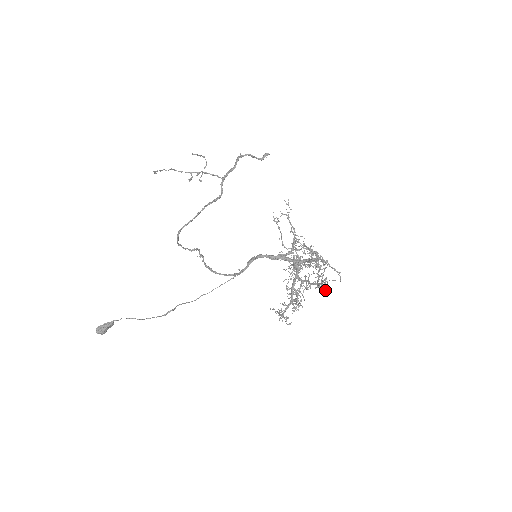
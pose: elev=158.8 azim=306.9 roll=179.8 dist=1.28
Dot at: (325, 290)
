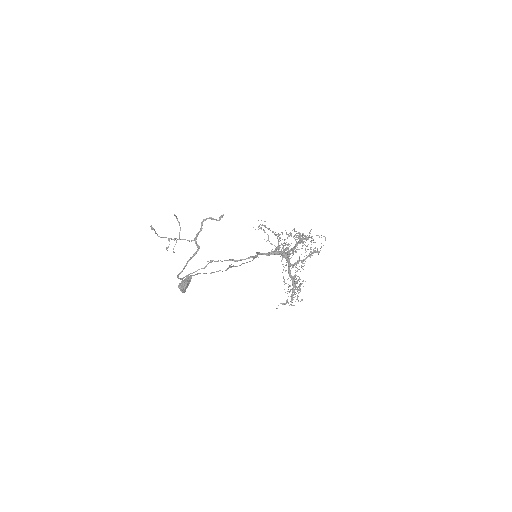
Dot at: (319, 251)
